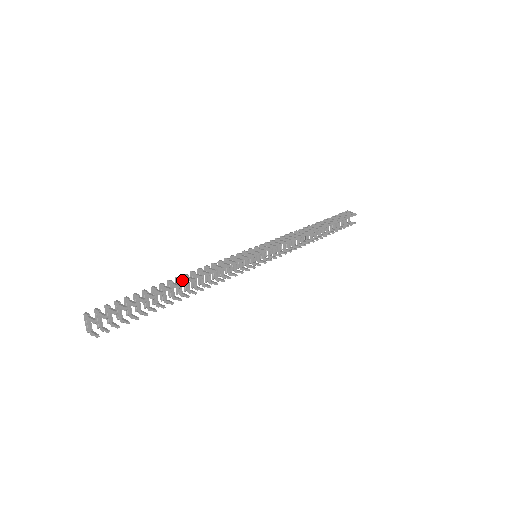
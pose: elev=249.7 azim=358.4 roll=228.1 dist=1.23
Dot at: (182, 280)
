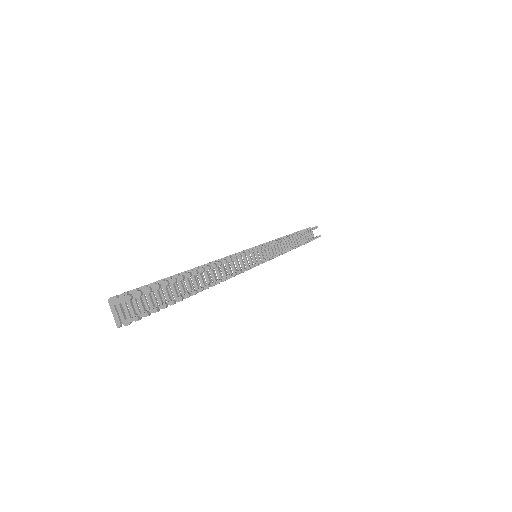
Dot at: occluded
